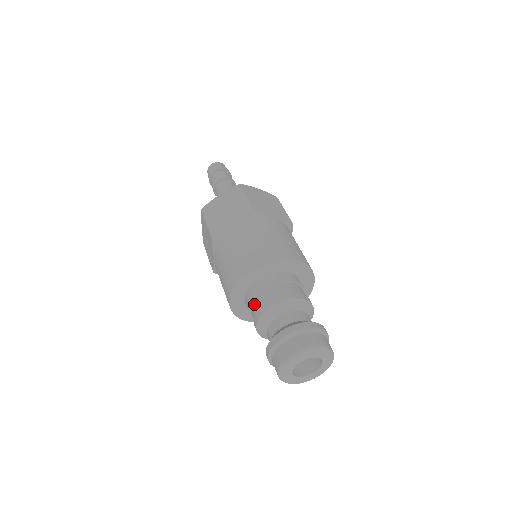
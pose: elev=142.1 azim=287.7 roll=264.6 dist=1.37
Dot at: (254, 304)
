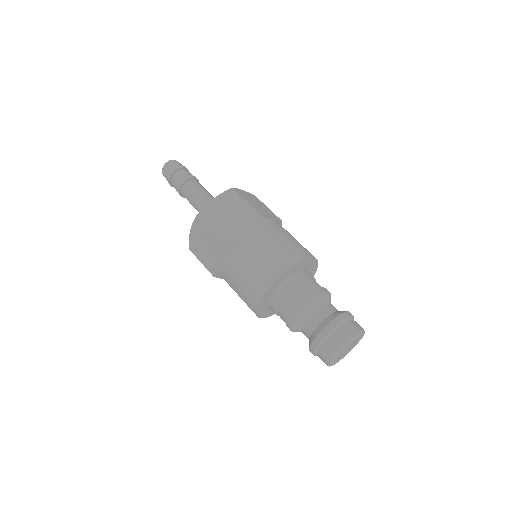
Dot at: (286, 304)
